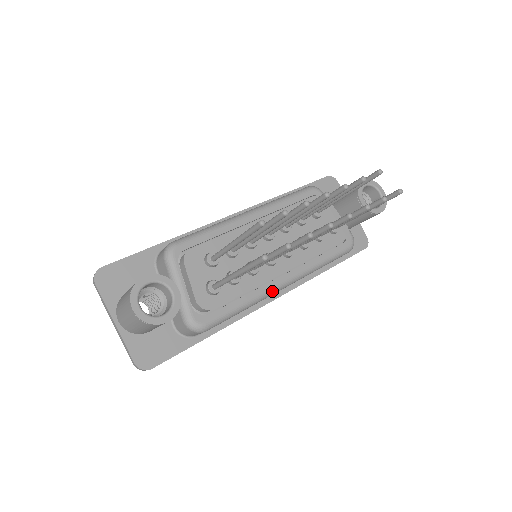
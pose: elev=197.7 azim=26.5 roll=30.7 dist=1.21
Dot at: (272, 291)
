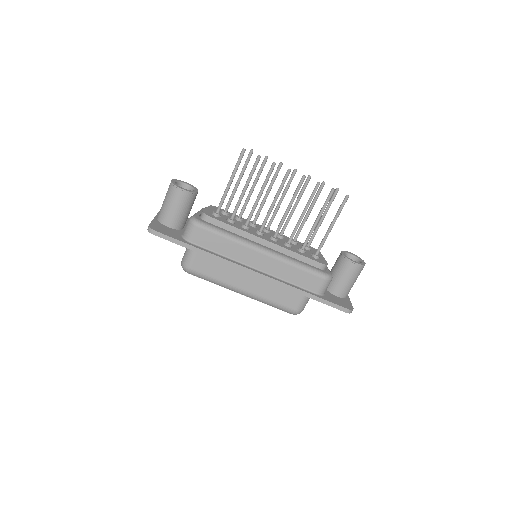
Dot at: (251, 244)
